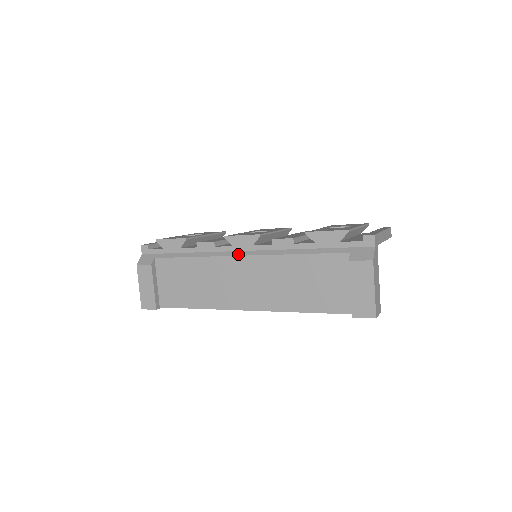
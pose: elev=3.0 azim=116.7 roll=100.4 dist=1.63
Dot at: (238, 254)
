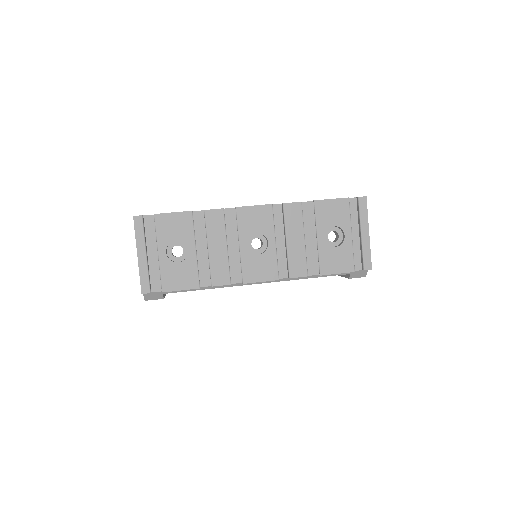
Dot at: (255, 283)
